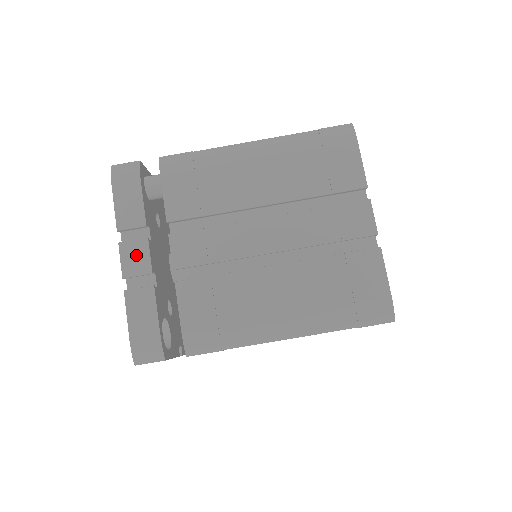
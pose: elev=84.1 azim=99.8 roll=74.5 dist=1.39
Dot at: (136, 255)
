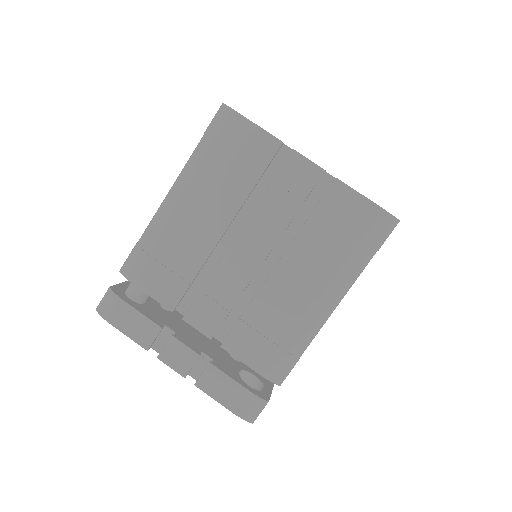
Dot at: (177, 354)
